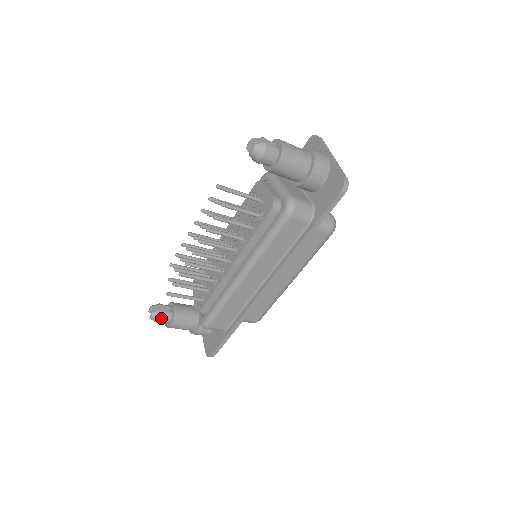
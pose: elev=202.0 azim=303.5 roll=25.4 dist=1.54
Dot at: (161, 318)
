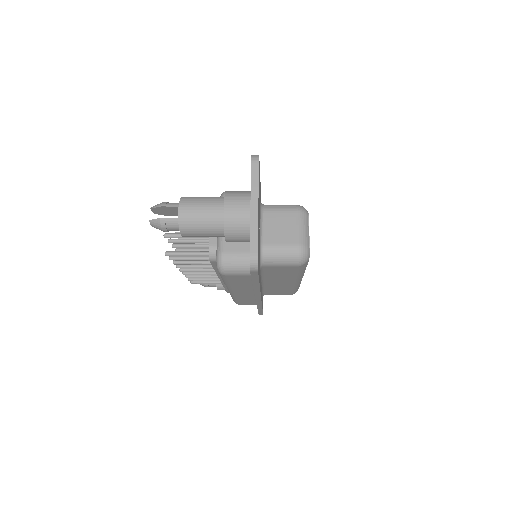
Dot at: (207, 286)
